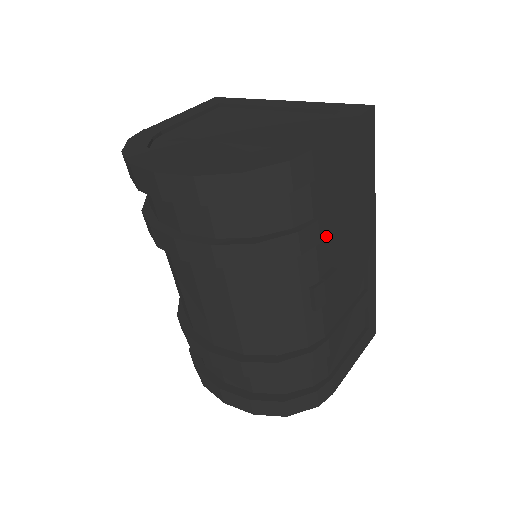
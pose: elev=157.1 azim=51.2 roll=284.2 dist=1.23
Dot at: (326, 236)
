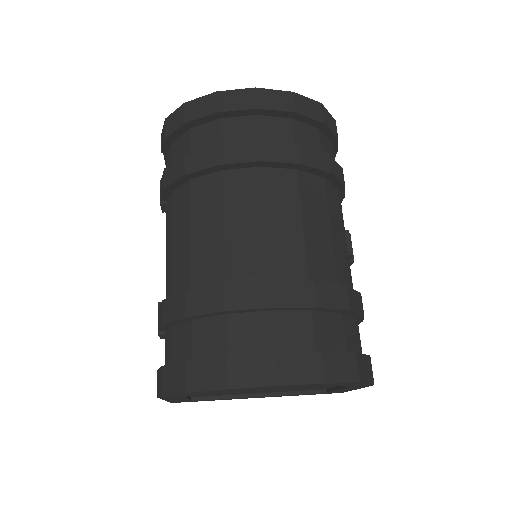
Dot at: (341, 201)
